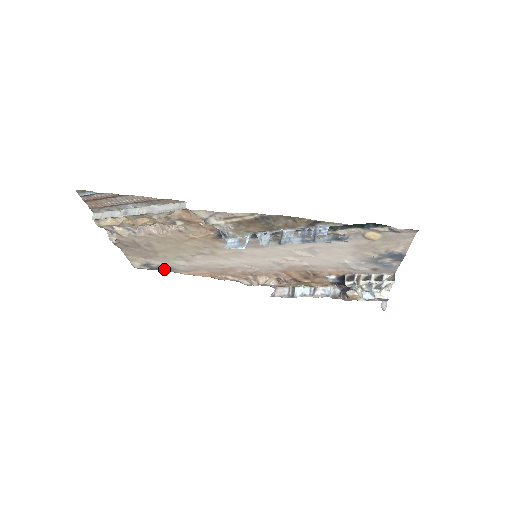
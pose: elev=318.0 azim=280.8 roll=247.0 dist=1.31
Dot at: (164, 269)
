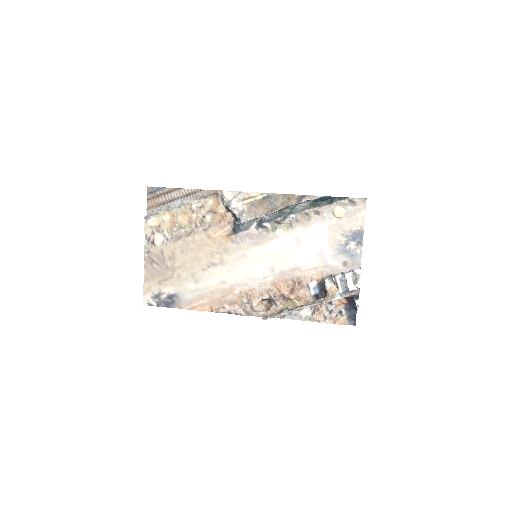
Dot at: (170, 303)
